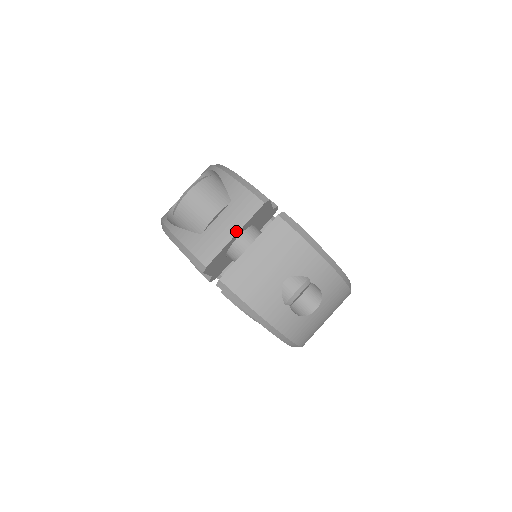
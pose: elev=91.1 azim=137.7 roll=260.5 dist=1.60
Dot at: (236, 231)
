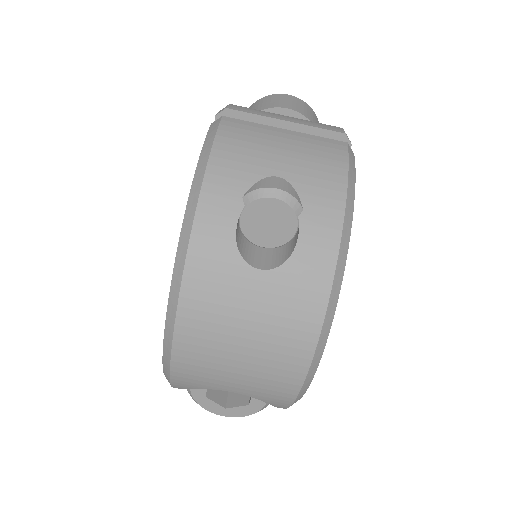
Dot at: (291, 121)
